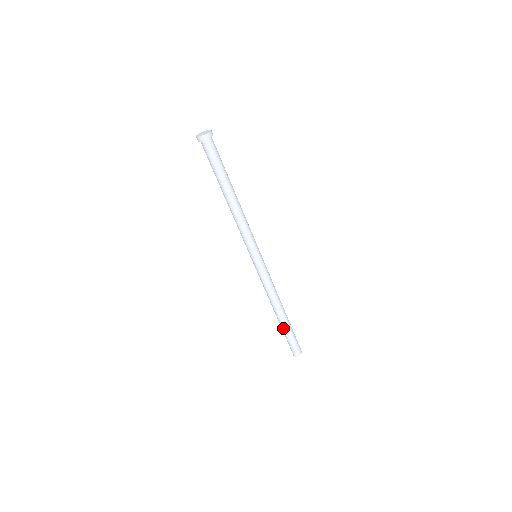
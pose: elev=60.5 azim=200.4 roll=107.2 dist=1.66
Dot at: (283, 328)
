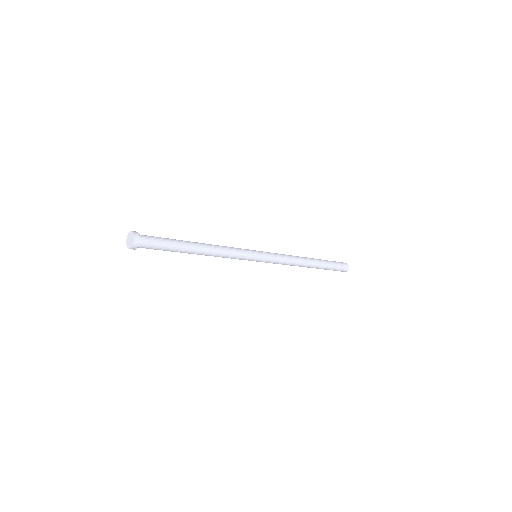
Dot at: occluded
